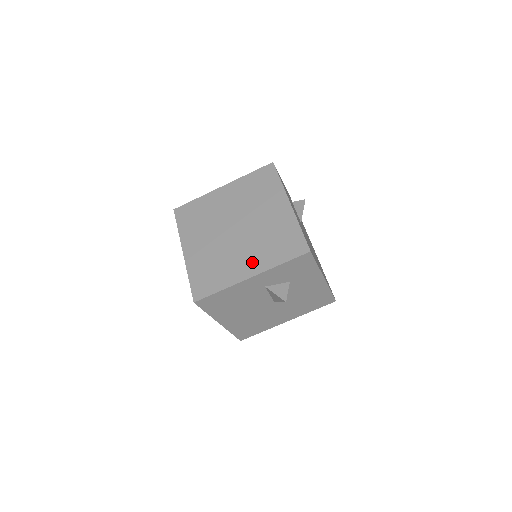
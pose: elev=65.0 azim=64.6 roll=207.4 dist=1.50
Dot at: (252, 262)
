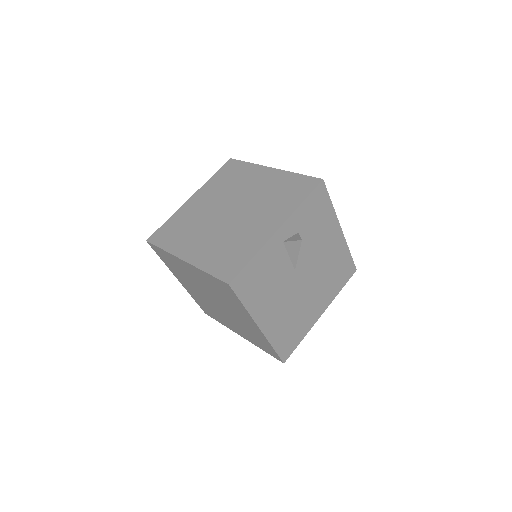
Dot at: (238, 331)
